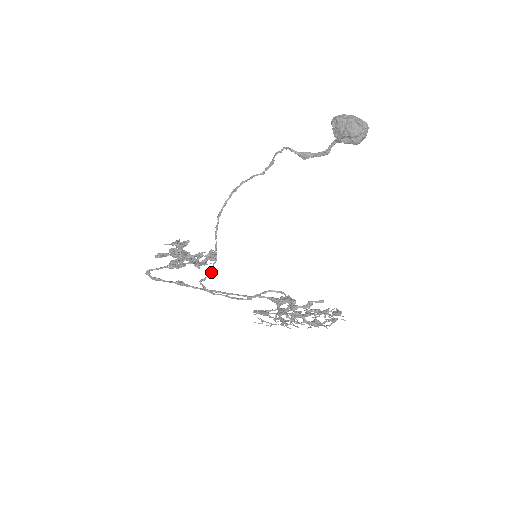
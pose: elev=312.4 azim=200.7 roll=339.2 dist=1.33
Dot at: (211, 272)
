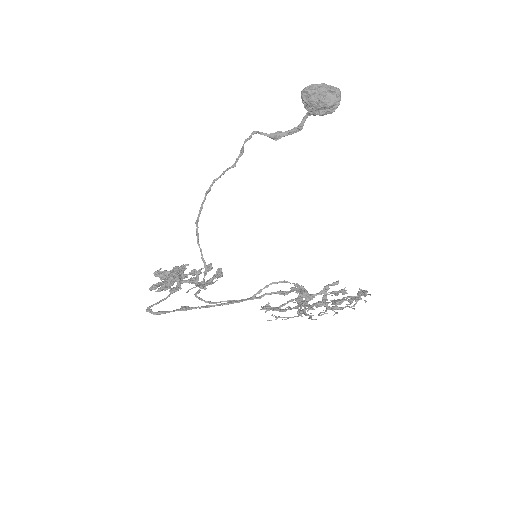
Dot at: occluded
